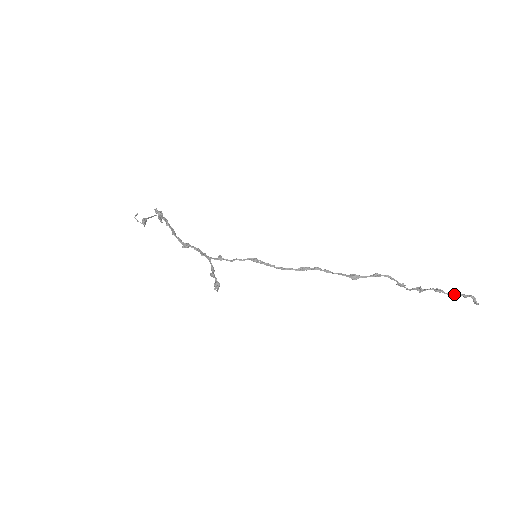
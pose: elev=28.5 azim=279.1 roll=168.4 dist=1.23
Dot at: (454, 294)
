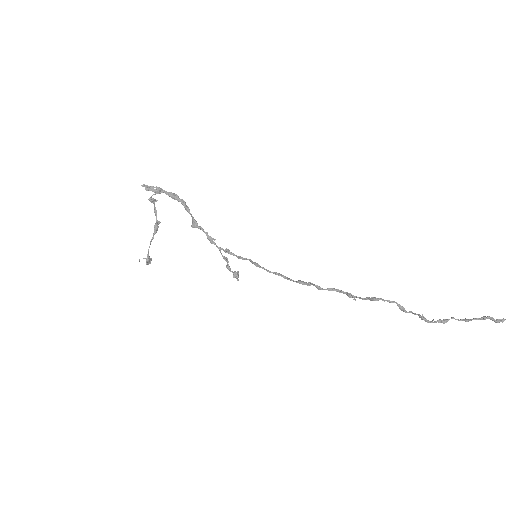
Dot at: occluded
